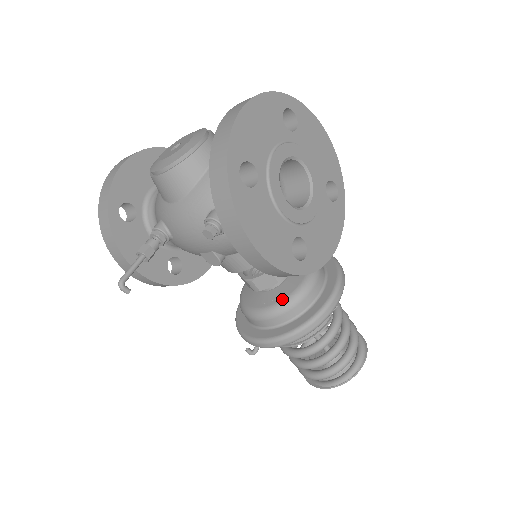
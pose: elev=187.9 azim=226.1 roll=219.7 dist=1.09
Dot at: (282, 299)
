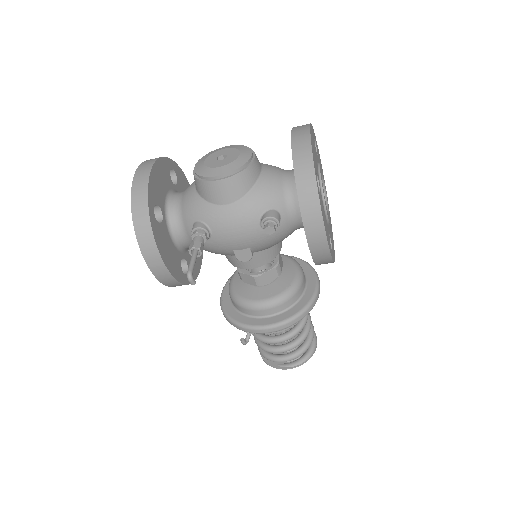
Dot at: (284, 290)
